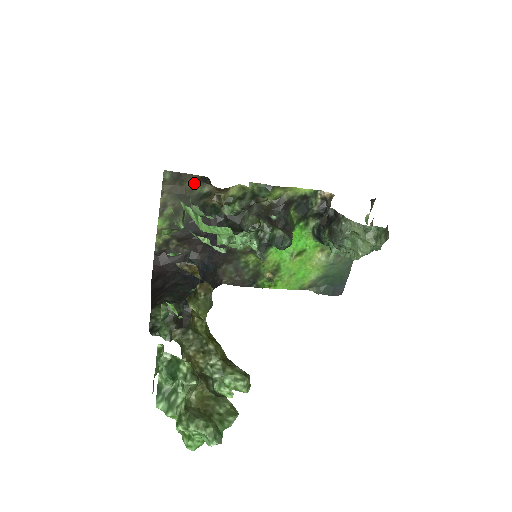
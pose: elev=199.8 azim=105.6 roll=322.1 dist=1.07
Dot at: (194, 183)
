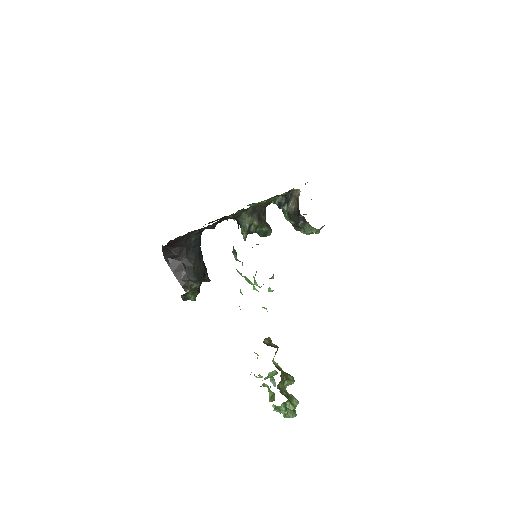
Dot at: occluded
